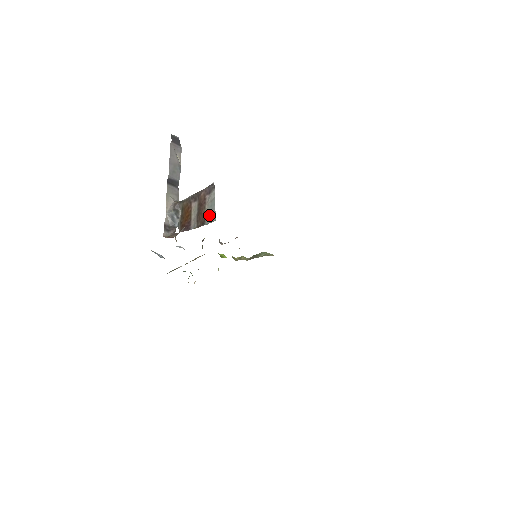
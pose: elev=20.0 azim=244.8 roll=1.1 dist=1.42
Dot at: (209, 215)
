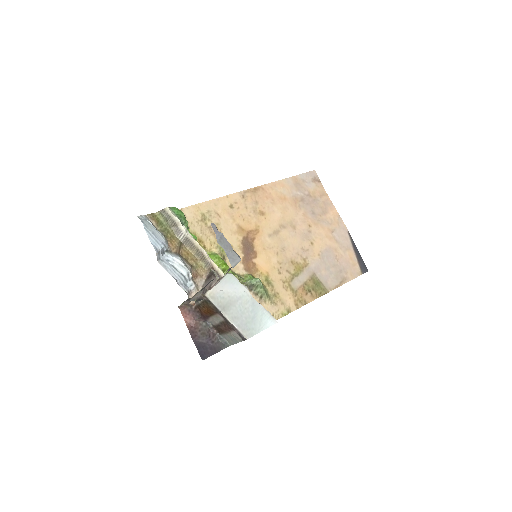
Dot at: (227, 338)
